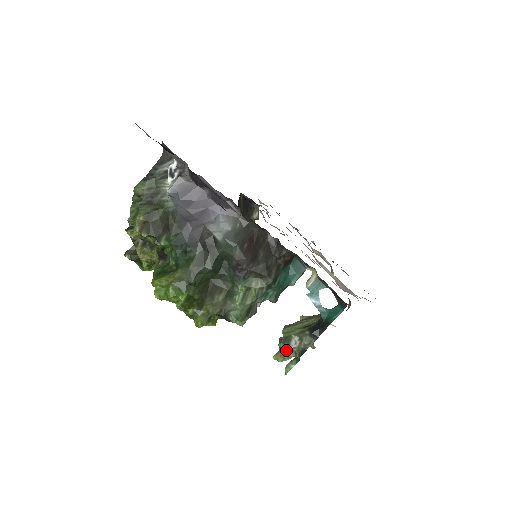
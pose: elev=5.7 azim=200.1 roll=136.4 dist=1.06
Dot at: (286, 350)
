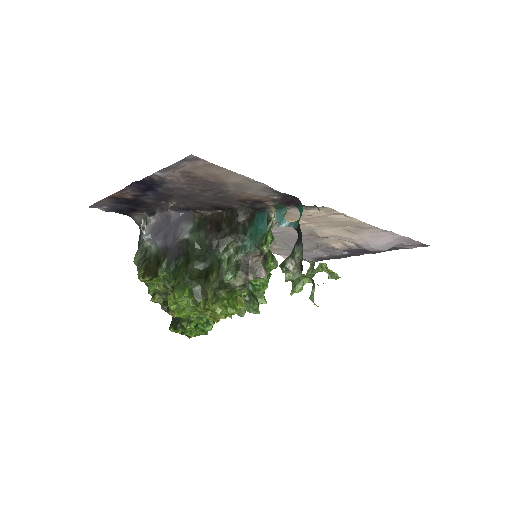
Dot at: (294, 279)
